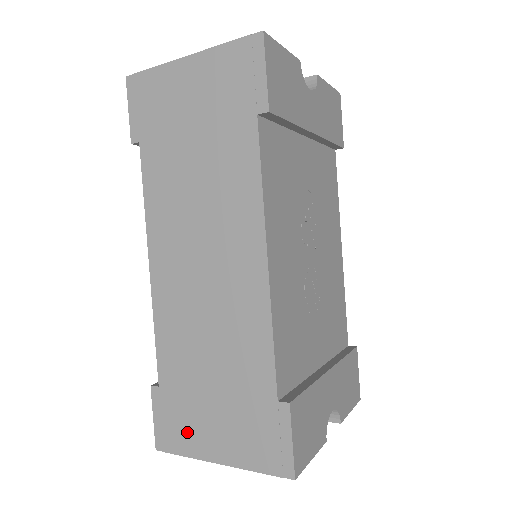
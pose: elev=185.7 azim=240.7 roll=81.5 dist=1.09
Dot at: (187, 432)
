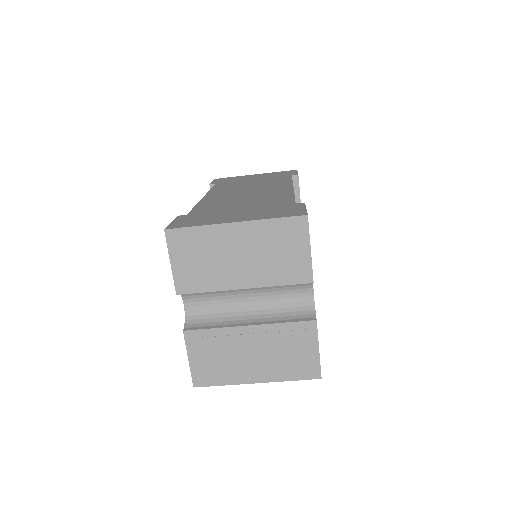
Dot at: (207, 220)
